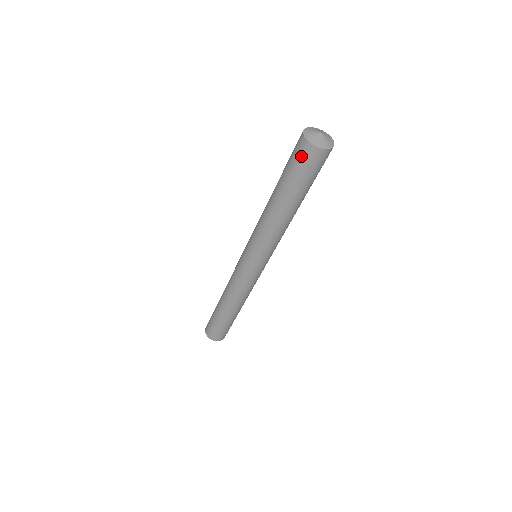
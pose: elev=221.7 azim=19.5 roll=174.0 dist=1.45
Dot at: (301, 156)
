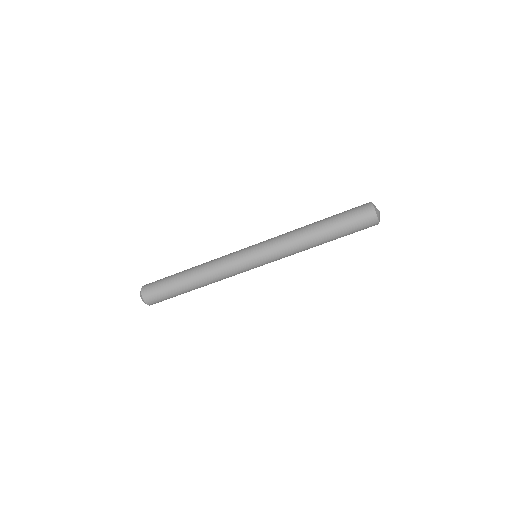
Dot at: (360, 208)
